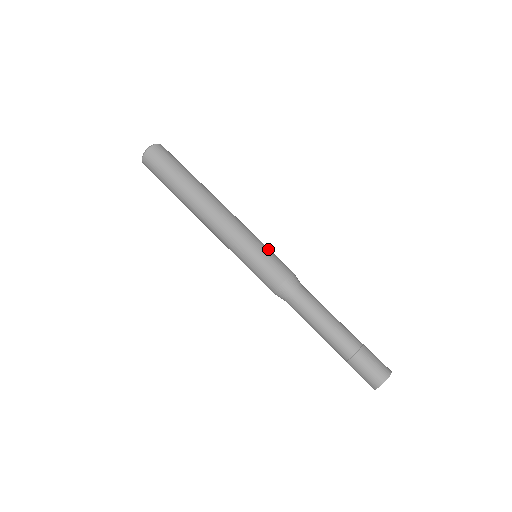
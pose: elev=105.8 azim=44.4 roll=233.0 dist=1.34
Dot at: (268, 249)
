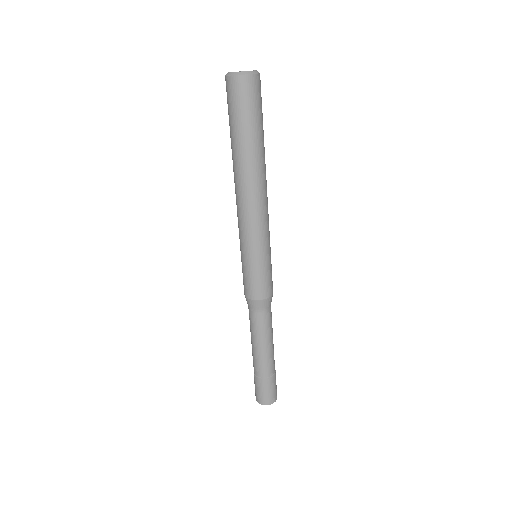
Dot at: (259, 266)
